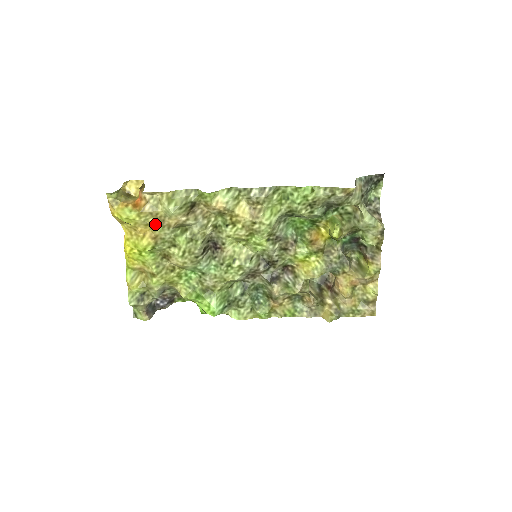
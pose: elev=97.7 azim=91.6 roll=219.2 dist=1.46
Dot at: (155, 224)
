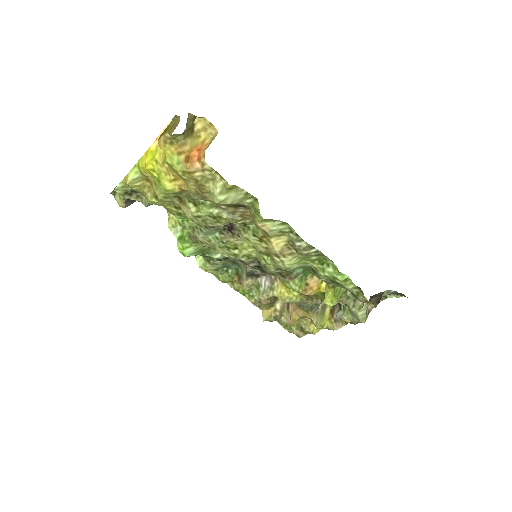
Dot at: (193, 187)
